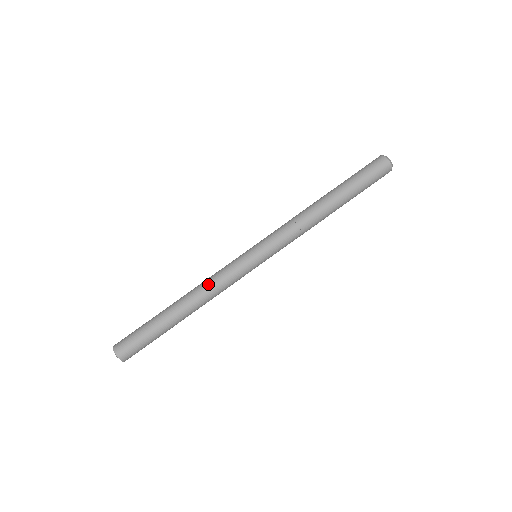
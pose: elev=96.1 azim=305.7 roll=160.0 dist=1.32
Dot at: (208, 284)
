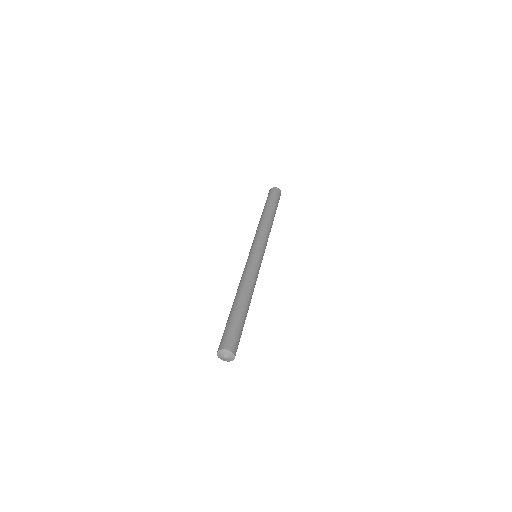
Dot at: (240, 280)
